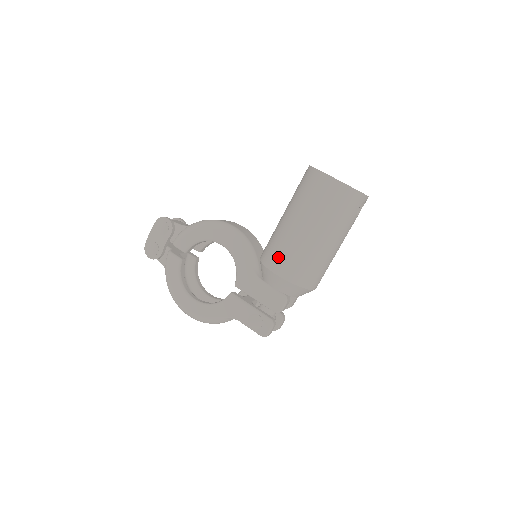
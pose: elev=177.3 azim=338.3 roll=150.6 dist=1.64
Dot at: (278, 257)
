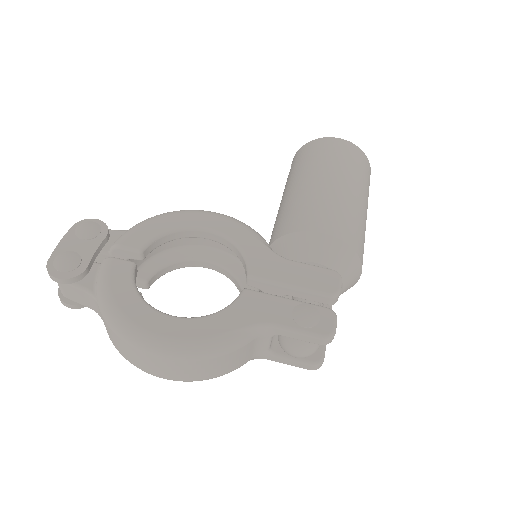
Dot at: (312, 214)
